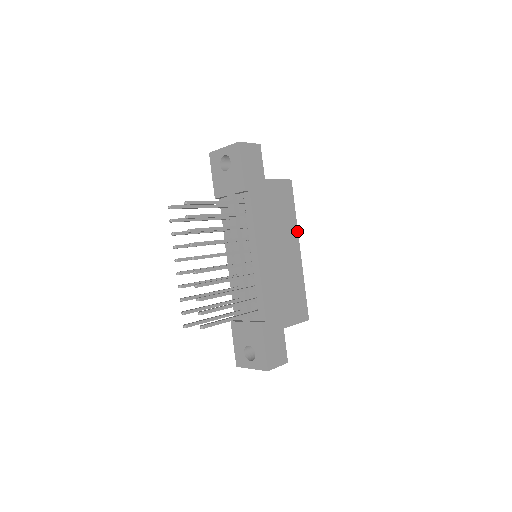
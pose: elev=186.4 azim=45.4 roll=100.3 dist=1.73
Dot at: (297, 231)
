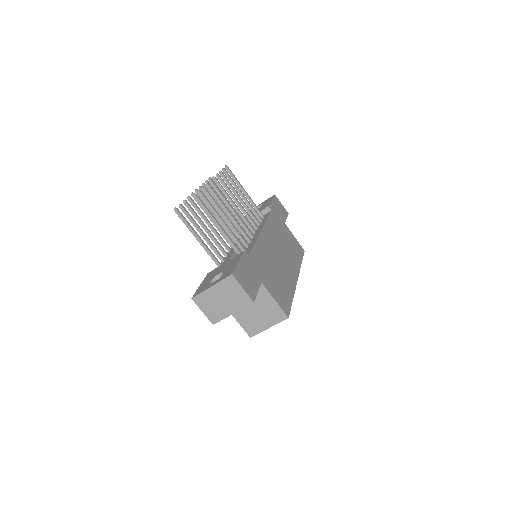
Dot at: (299, 270)
